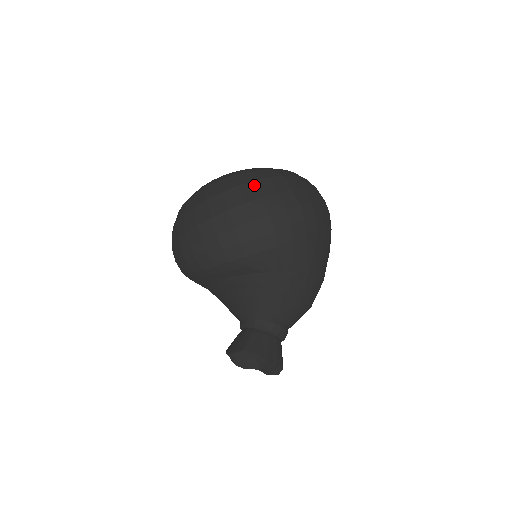
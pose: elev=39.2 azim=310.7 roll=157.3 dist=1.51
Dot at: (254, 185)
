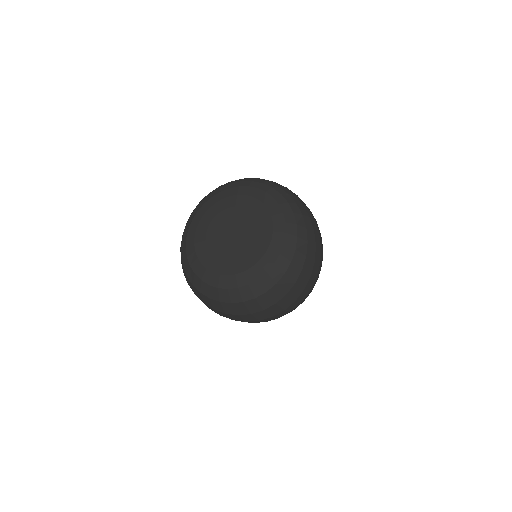
Dot at: (288, 297)
